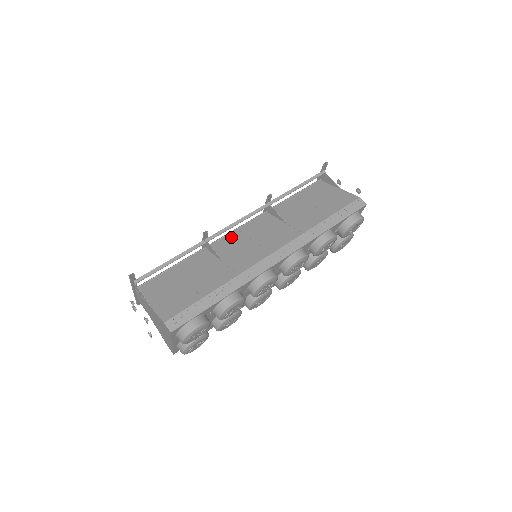
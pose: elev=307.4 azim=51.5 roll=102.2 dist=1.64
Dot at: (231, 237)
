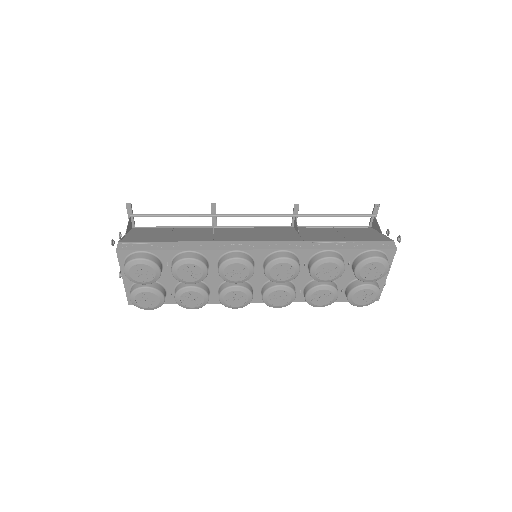
Dot at: (242, 229)
